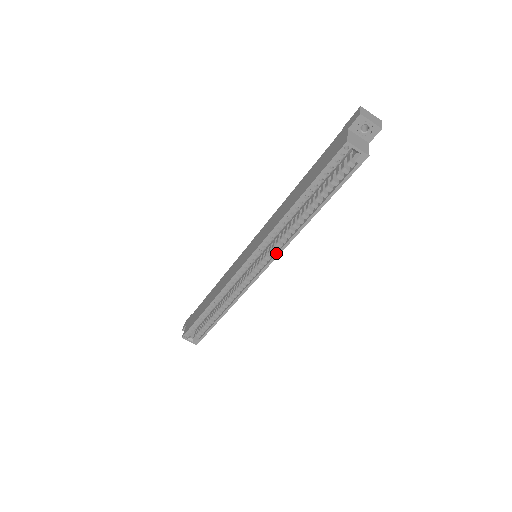
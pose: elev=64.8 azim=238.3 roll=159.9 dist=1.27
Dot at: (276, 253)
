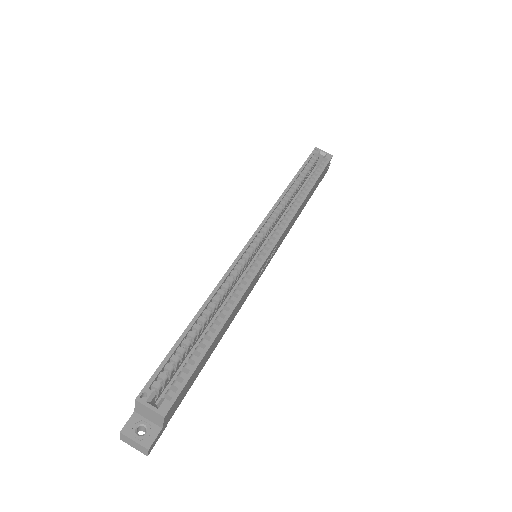
Dot at: (283, 227)
